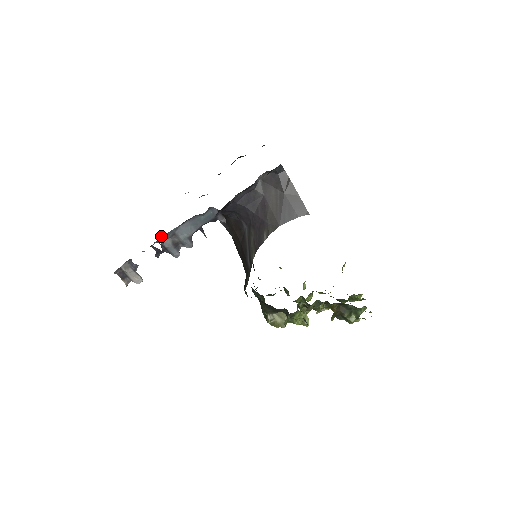
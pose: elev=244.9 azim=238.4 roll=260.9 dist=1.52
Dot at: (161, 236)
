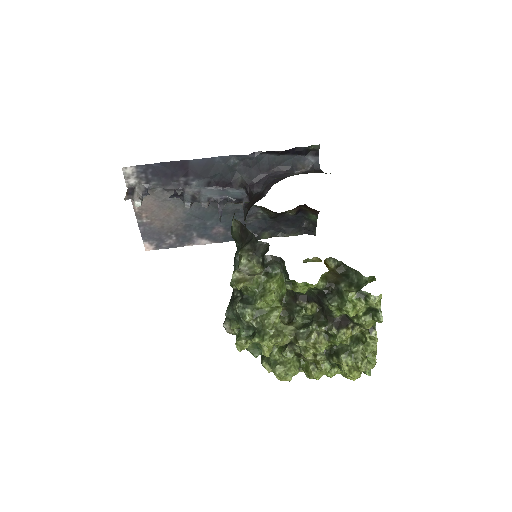
Dot at: (189, 186)
